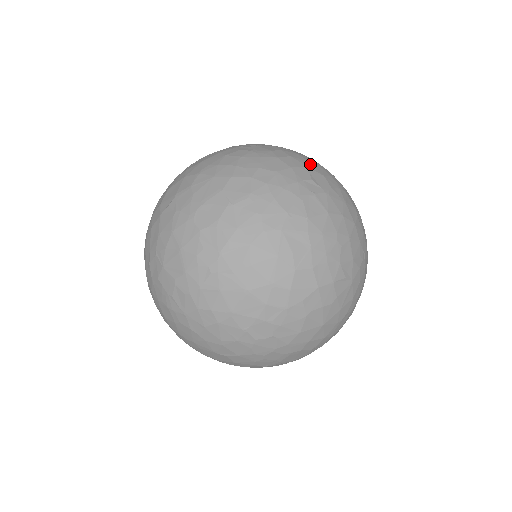
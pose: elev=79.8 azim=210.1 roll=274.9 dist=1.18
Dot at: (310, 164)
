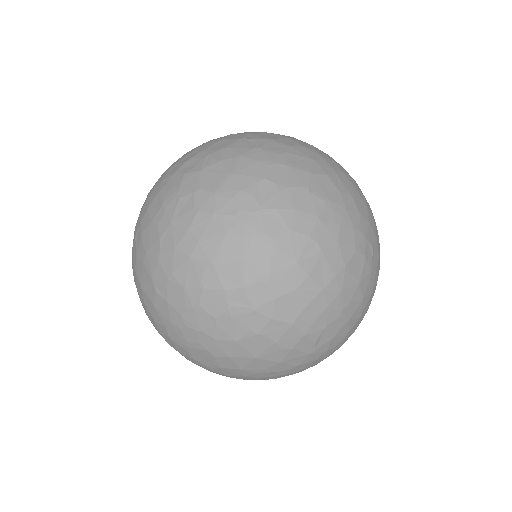
Dot at: (378, 239)
